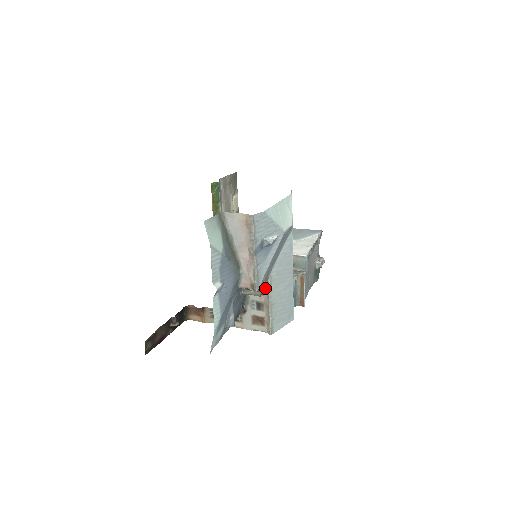
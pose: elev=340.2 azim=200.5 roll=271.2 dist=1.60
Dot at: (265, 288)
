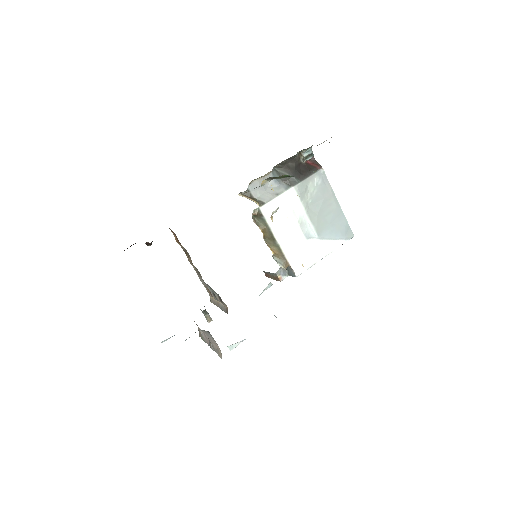
Dot at: (224, 307)
